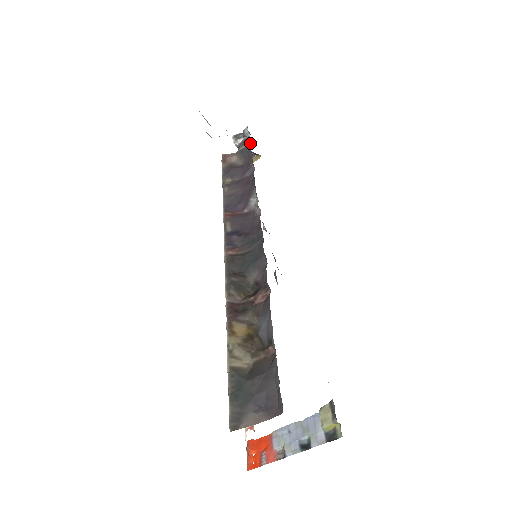
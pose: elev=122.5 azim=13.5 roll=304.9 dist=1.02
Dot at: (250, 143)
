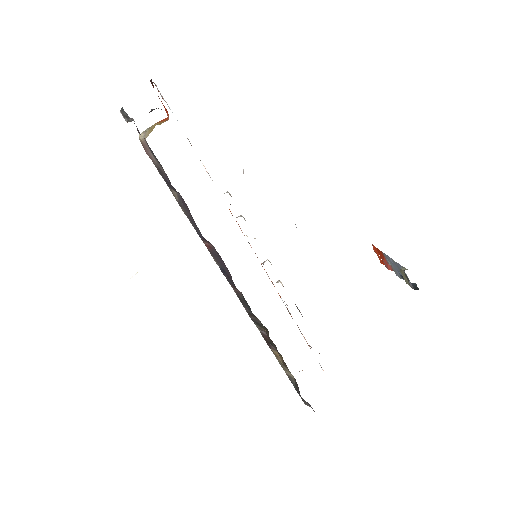
Dot at: occluded
